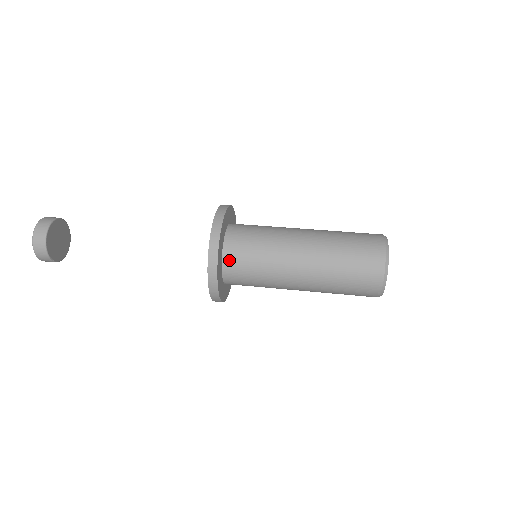
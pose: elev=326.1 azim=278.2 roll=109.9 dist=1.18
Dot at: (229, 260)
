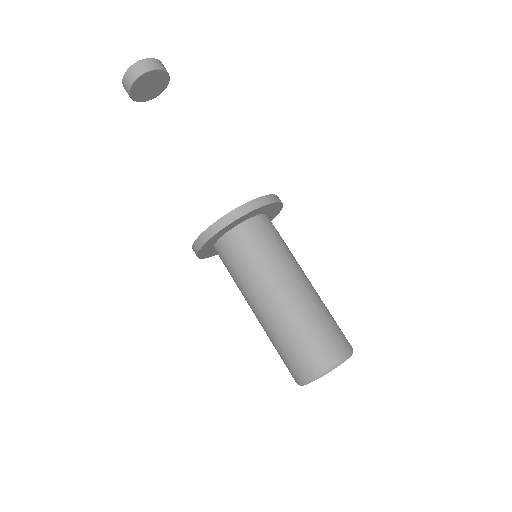
Dot at: occluded
